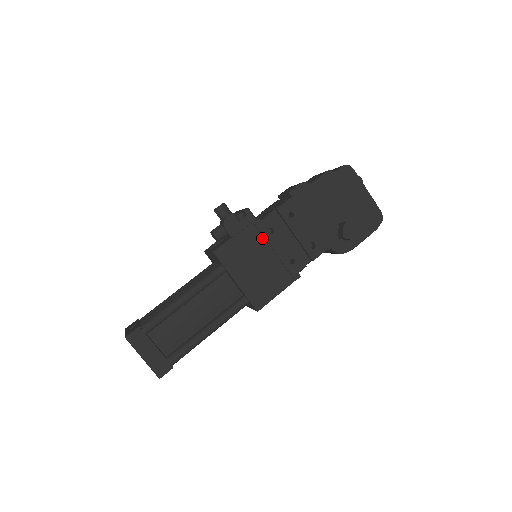
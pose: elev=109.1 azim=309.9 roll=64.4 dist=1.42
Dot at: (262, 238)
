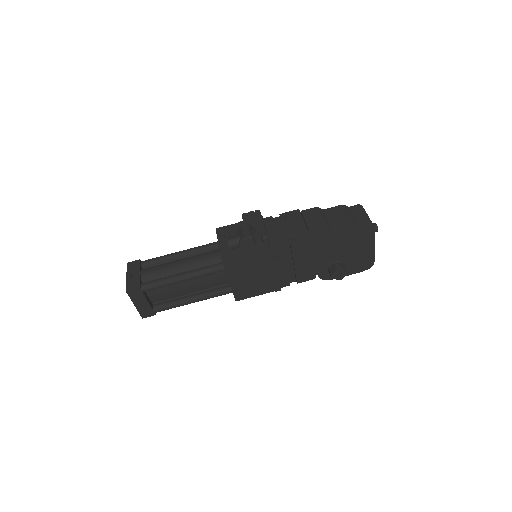
Dot at: (266, 260)
